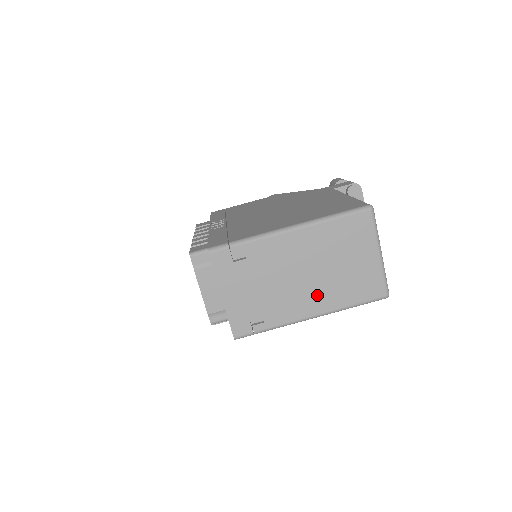
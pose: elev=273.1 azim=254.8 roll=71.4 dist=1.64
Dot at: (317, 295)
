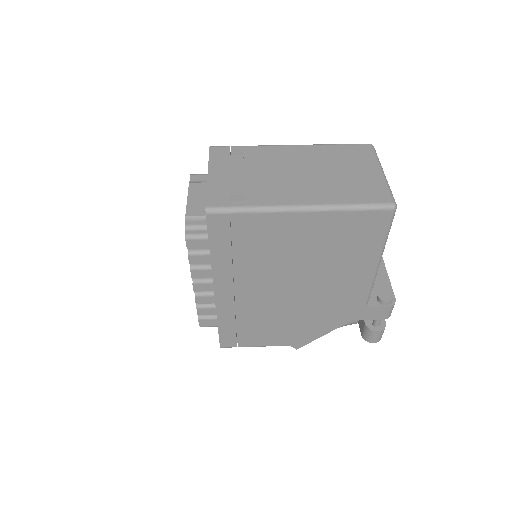
Dot at: (310, 189)
